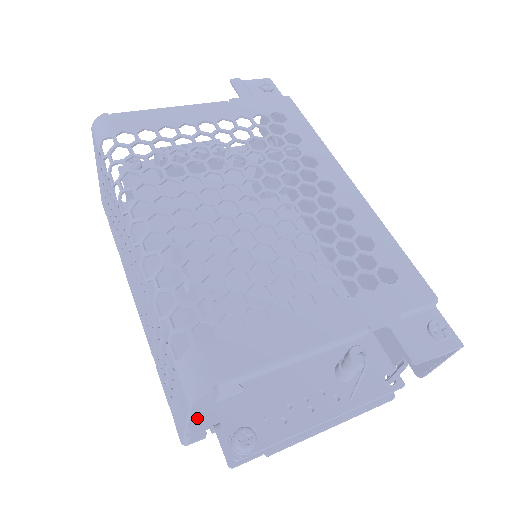
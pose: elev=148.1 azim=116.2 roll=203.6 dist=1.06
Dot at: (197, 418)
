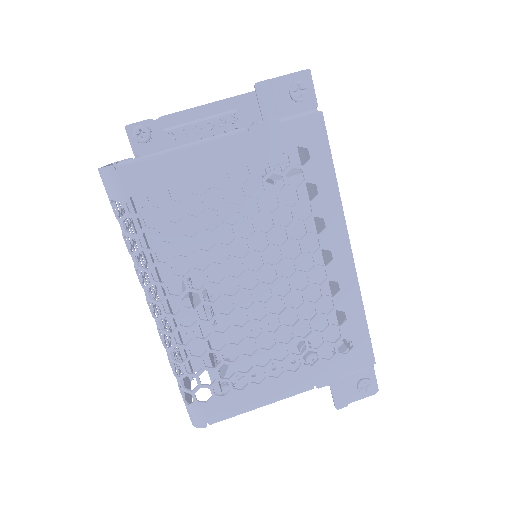
Dot at: occluded
